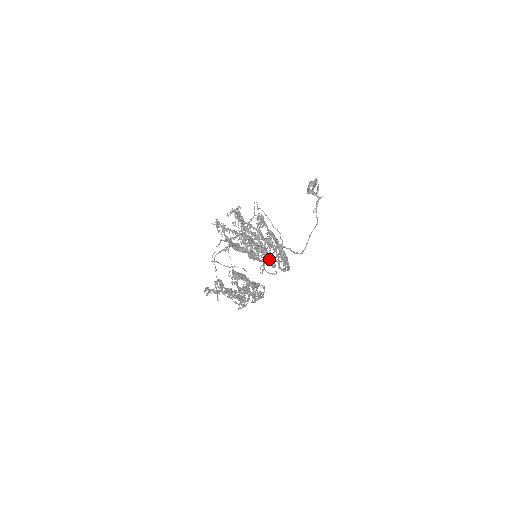
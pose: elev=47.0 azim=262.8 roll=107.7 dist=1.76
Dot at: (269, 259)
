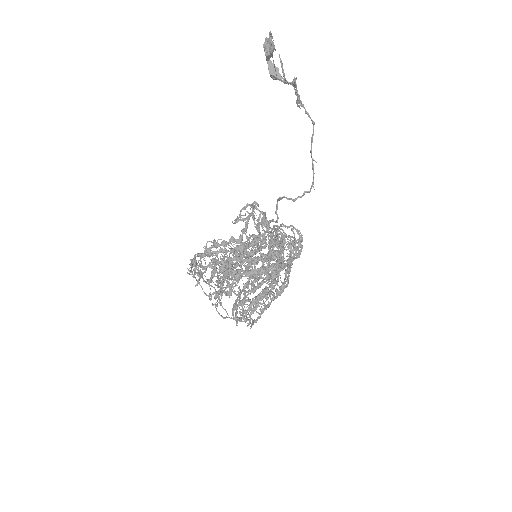
Dot at: (271, 259)
